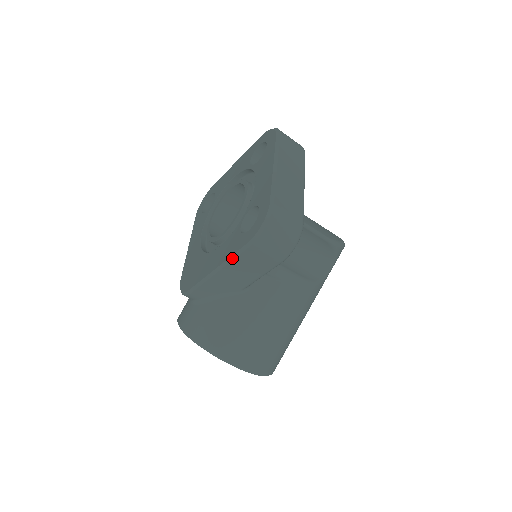
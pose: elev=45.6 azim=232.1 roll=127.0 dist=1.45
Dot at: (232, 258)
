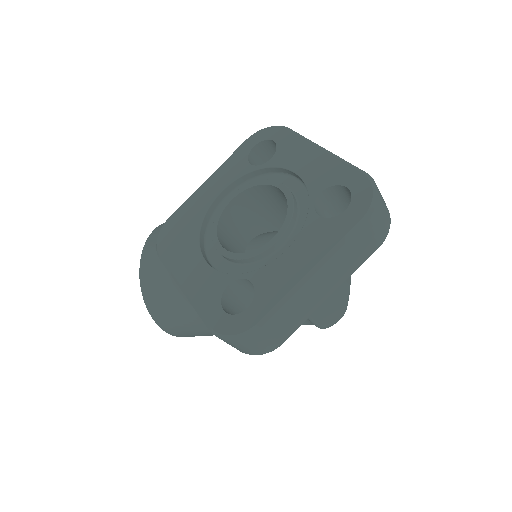
Dot at: (195, 308)
